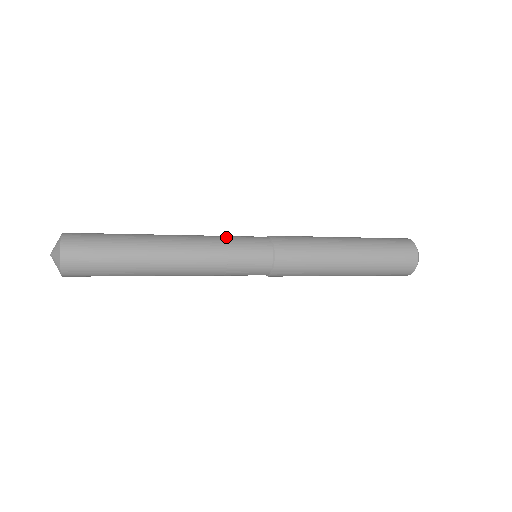
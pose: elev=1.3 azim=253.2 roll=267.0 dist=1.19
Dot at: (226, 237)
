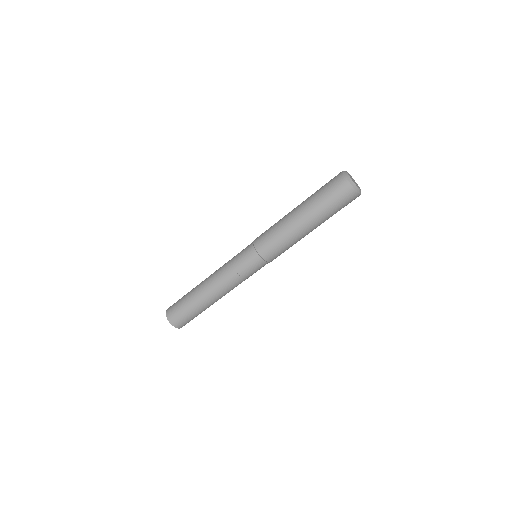
Dot at: (231, 259)
